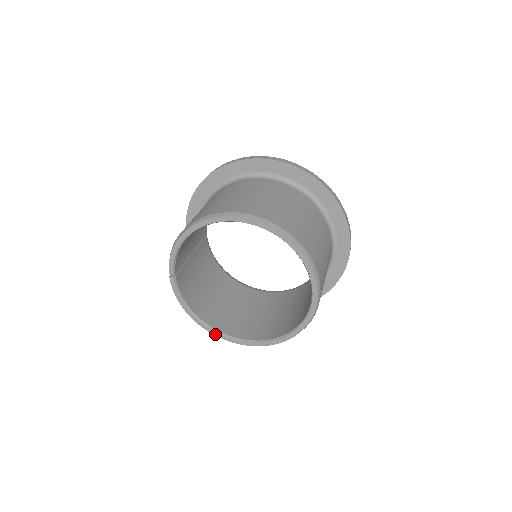
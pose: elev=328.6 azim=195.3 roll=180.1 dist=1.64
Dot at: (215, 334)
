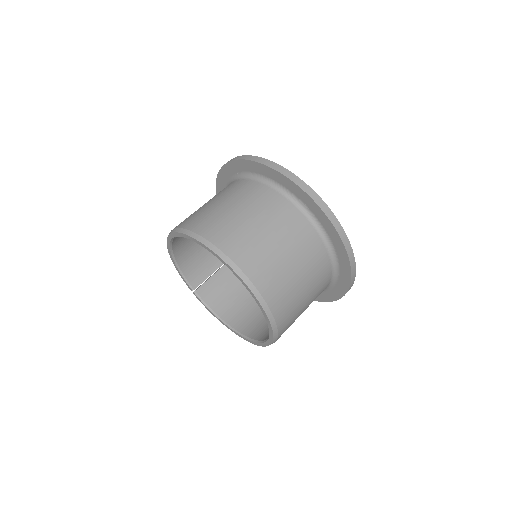
Dot at: occluded
